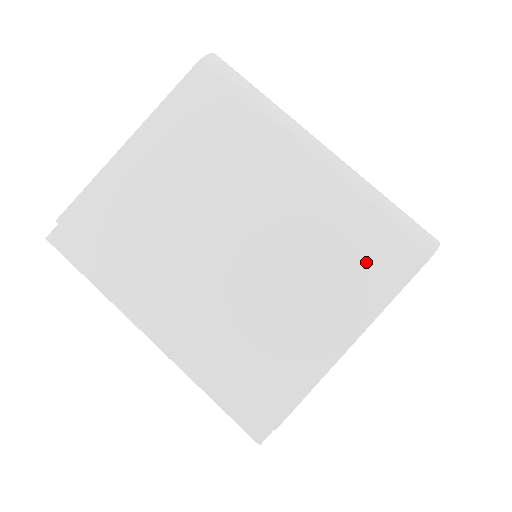
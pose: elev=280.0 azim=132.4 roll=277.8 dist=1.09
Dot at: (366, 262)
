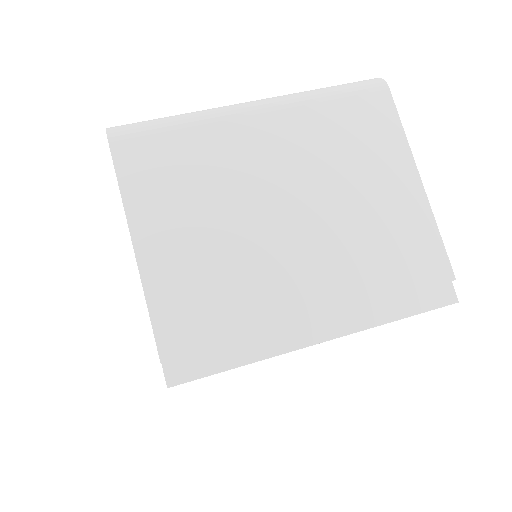
Dot at: (366, 130)
